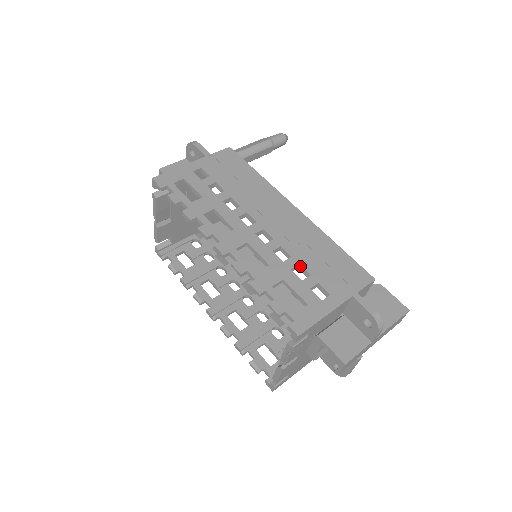
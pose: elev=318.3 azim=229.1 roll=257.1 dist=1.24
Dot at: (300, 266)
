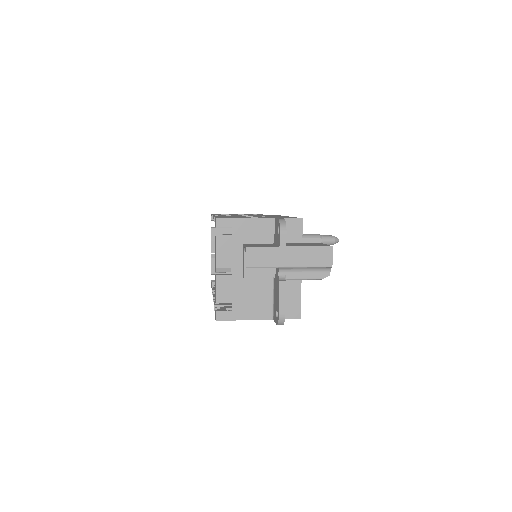
Dot at: occluded
